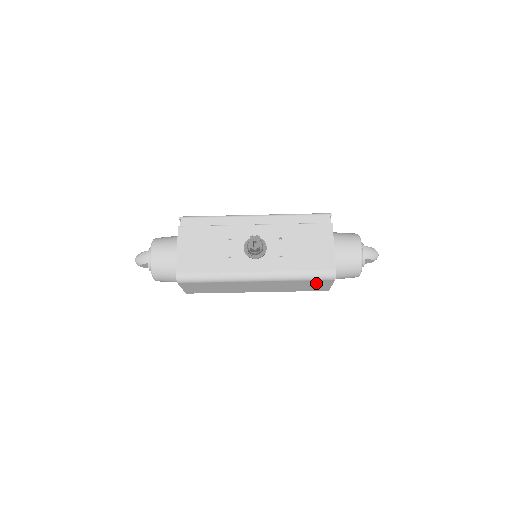
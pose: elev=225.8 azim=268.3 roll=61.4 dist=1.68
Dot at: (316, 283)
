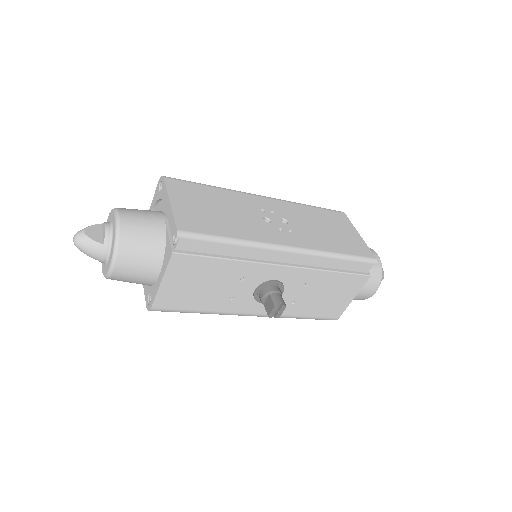
Dot at: occluded
